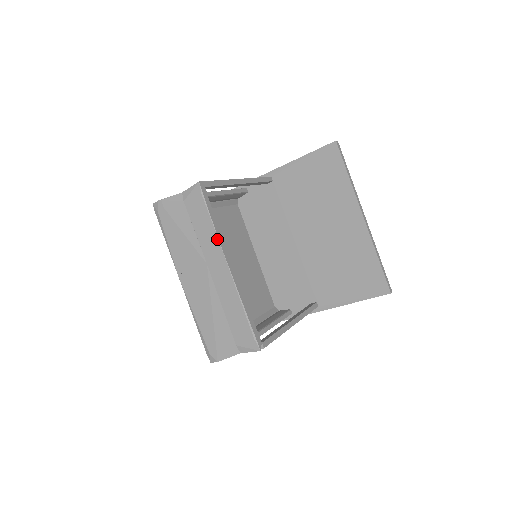
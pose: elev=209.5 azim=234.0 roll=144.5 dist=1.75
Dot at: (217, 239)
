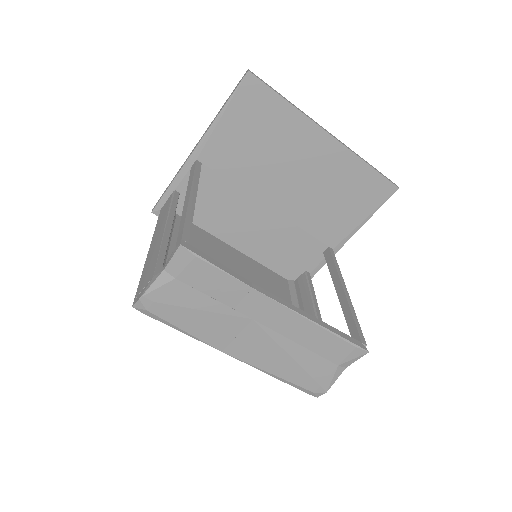
Dot at: (249, 288)
